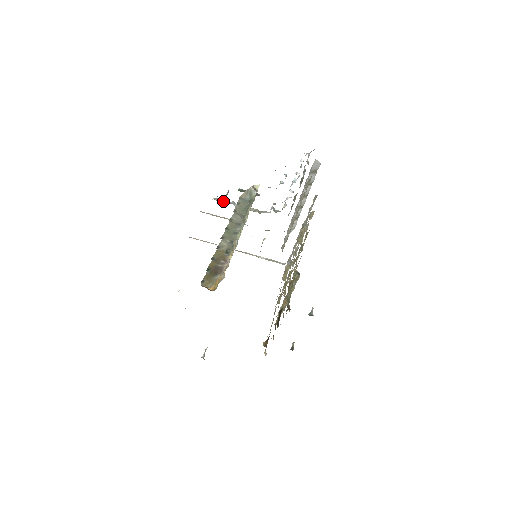
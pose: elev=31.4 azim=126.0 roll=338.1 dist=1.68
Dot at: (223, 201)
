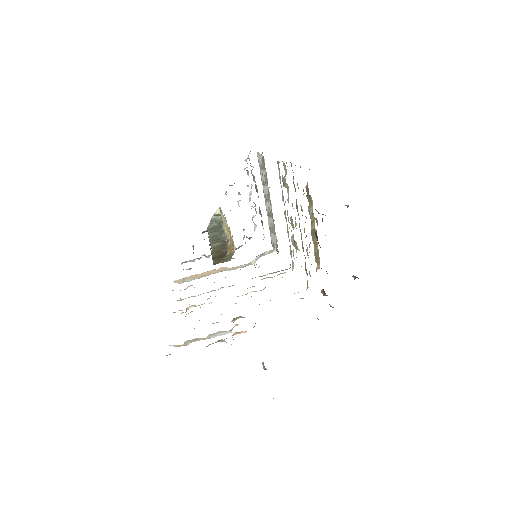
Dot at: (193, 260)
